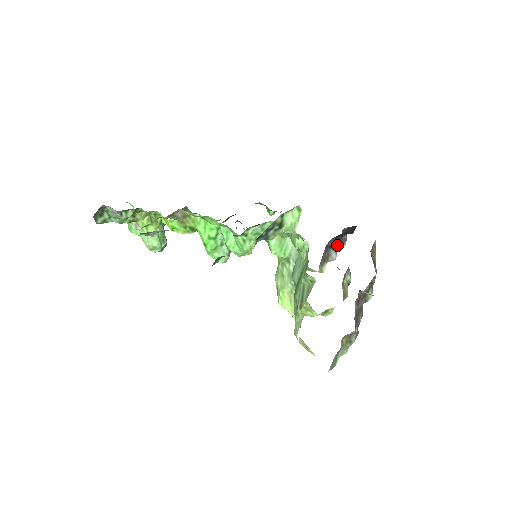
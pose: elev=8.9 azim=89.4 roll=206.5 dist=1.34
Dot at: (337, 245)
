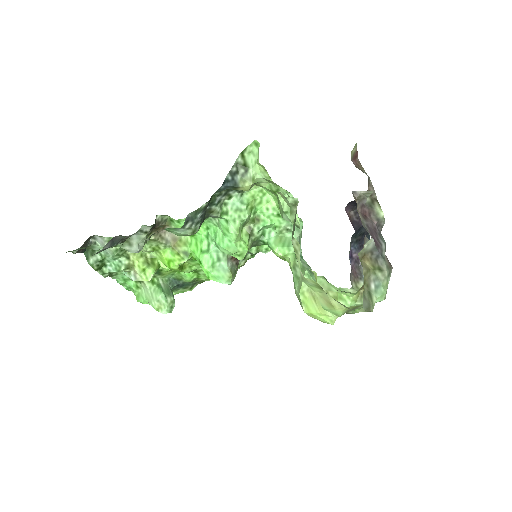
Dot at: occluded
